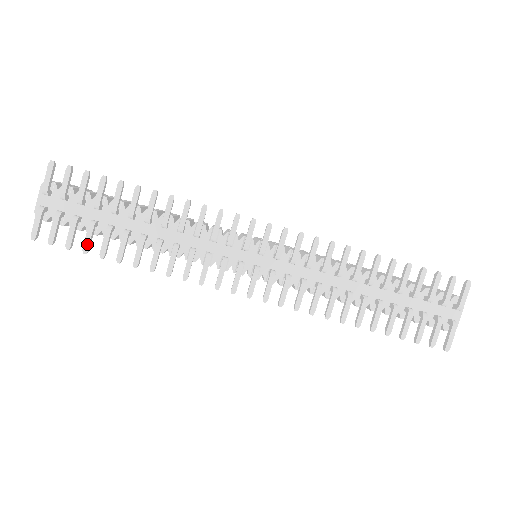
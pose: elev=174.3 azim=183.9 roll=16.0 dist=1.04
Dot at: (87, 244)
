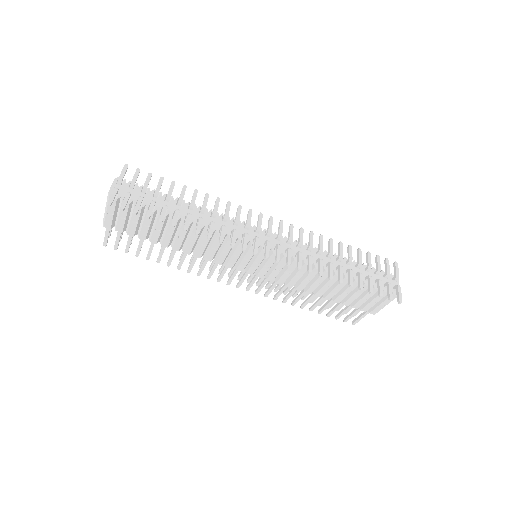
Dot at: (150, 211)
